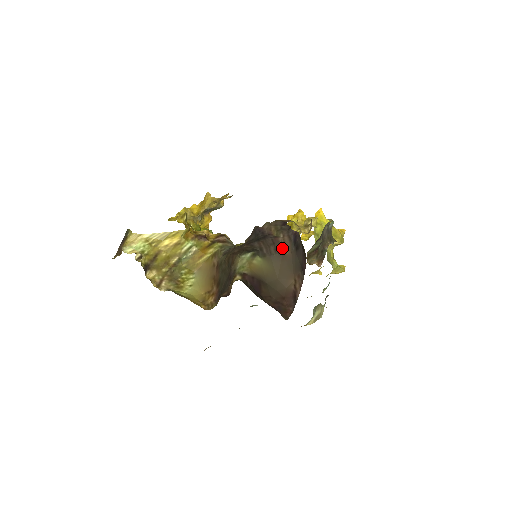
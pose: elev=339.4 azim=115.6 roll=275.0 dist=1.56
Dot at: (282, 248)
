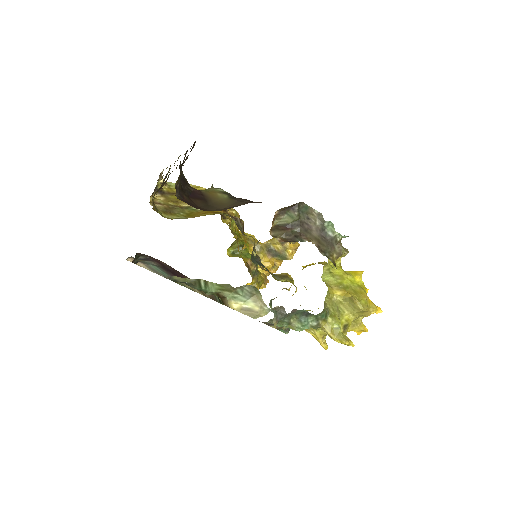
Dot at: occluded
